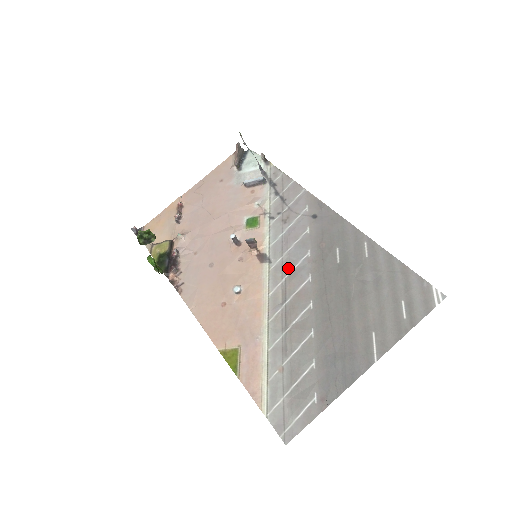
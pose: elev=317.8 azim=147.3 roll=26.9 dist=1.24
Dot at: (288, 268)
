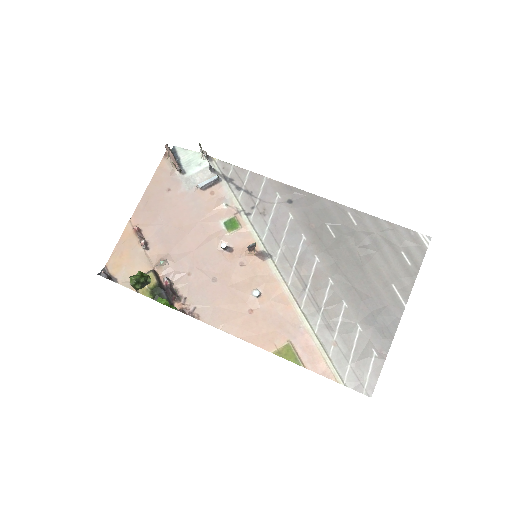
Dot at: (292, 257)
